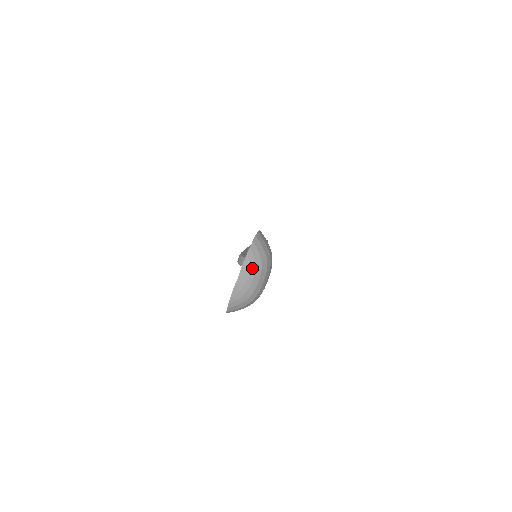
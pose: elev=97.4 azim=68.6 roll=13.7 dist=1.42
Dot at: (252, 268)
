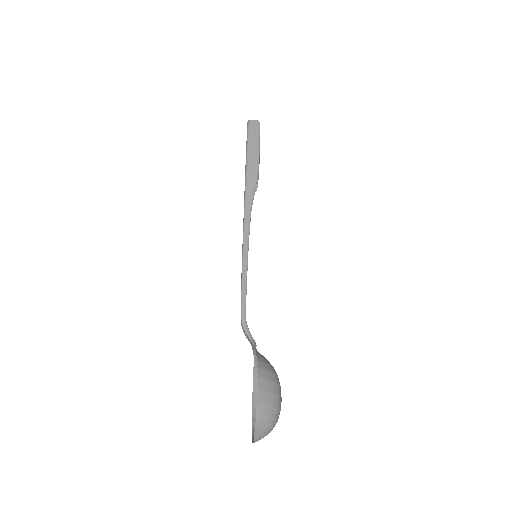
Dot at: (264, 434)
